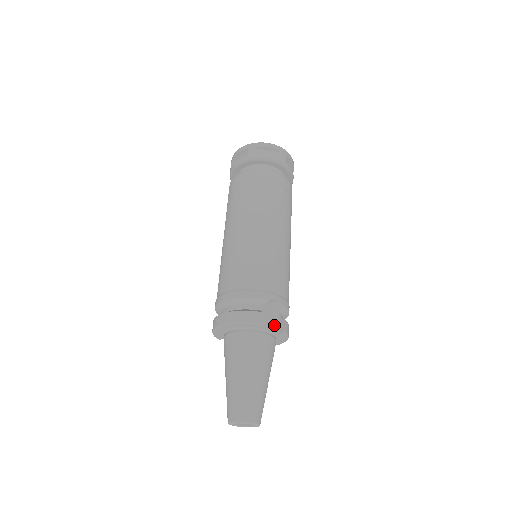
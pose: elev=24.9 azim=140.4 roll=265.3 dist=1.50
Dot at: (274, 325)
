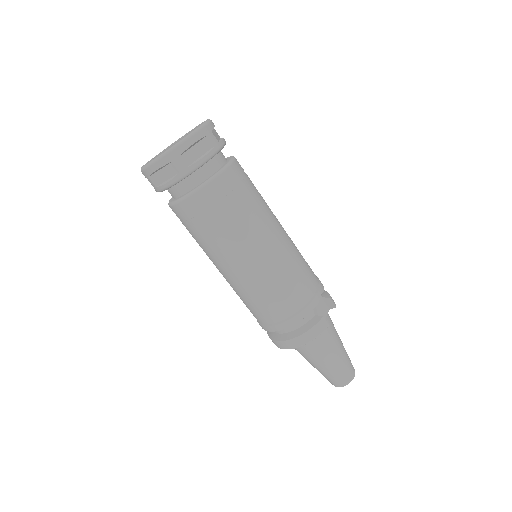
Dot at: (324, 308)
